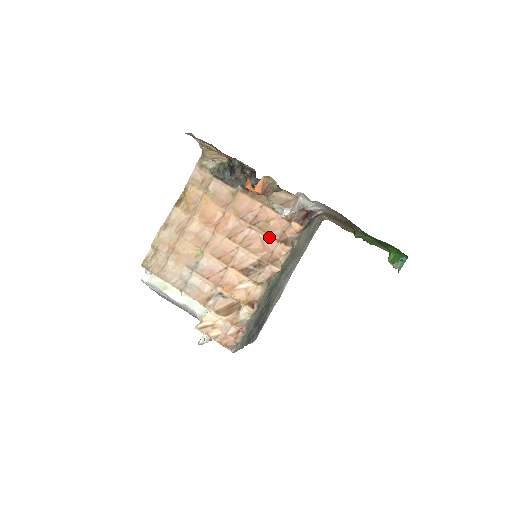
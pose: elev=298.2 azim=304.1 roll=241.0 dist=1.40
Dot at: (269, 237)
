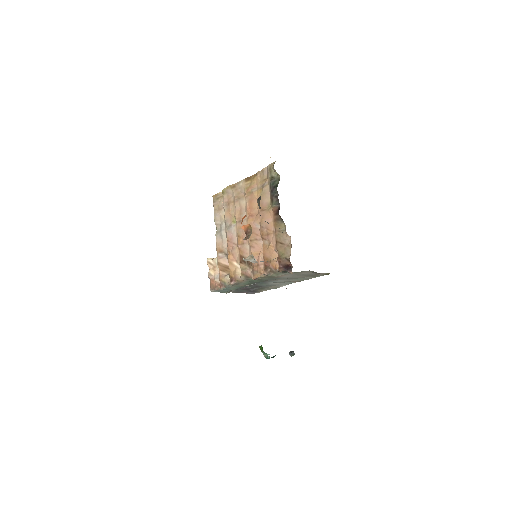
Dot at: (263, 255)
